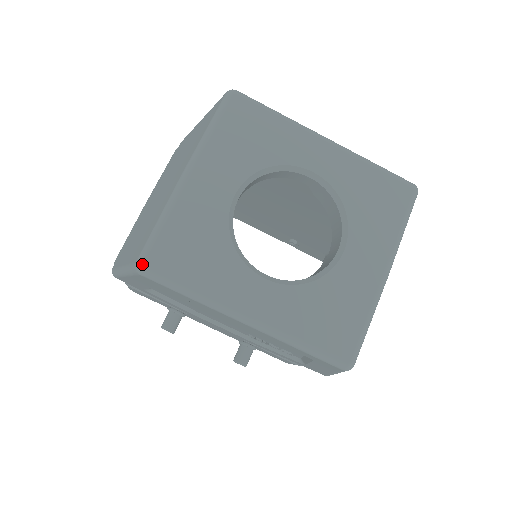
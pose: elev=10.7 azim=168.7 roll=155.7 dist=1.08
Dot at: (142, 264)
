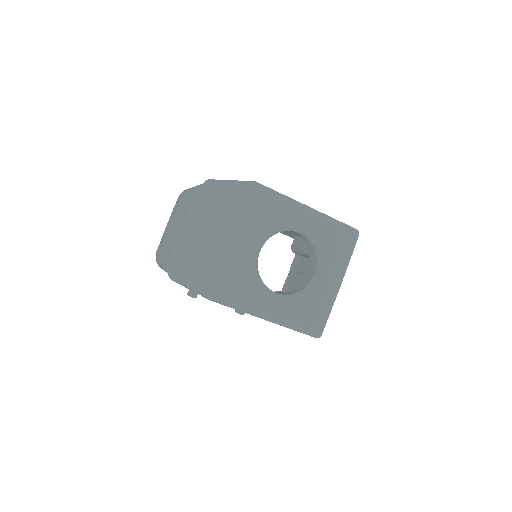
Dot at: (212, 296)
